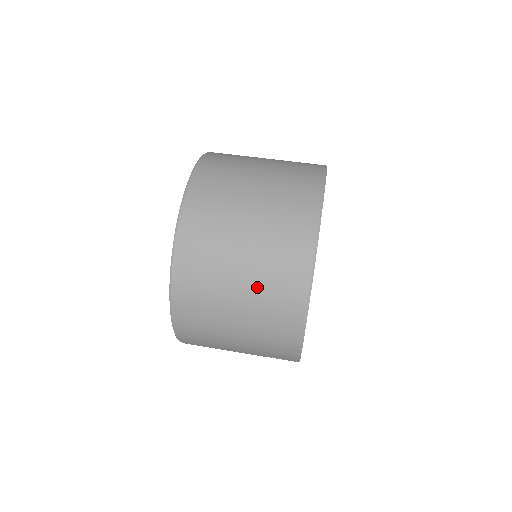
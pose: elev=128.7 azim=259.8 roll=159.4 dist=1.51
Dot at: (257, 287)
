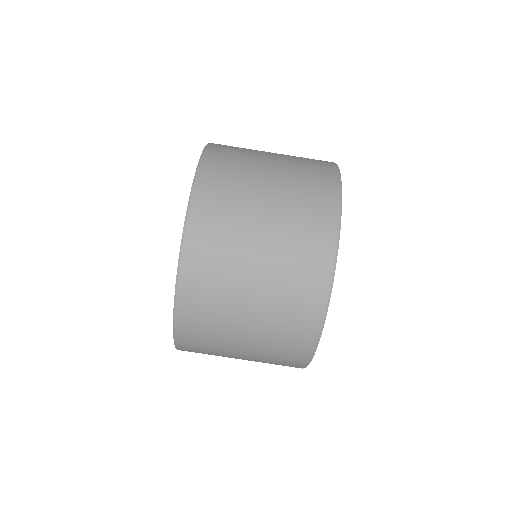
Dot at: (271, 303)
